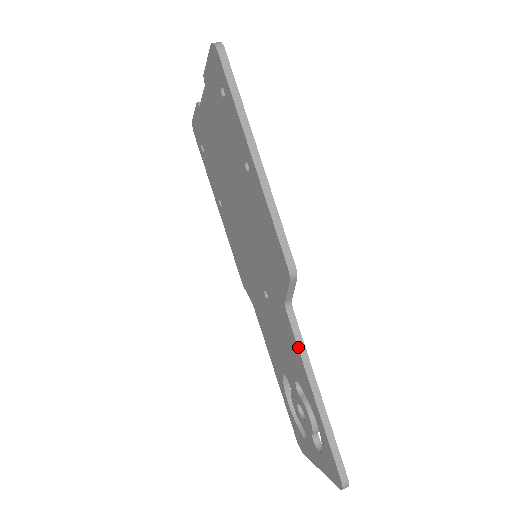
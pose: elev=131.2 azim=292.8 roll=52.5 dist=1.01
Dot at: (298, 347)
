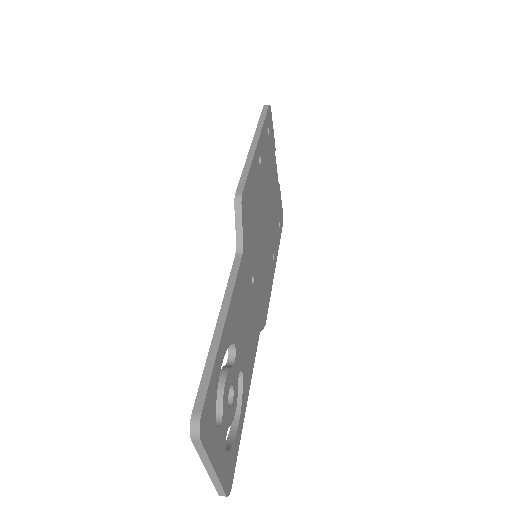
Dot at: (229, 280)
